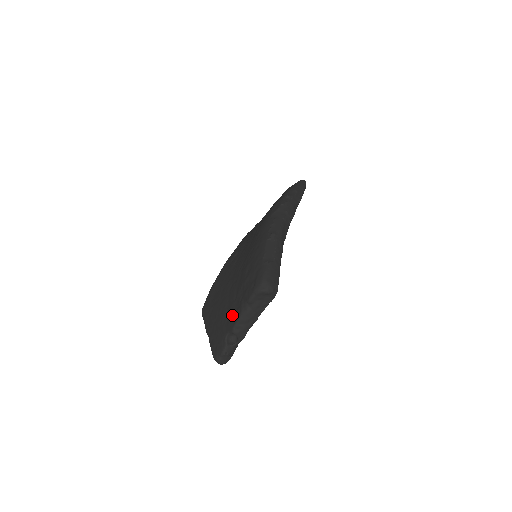
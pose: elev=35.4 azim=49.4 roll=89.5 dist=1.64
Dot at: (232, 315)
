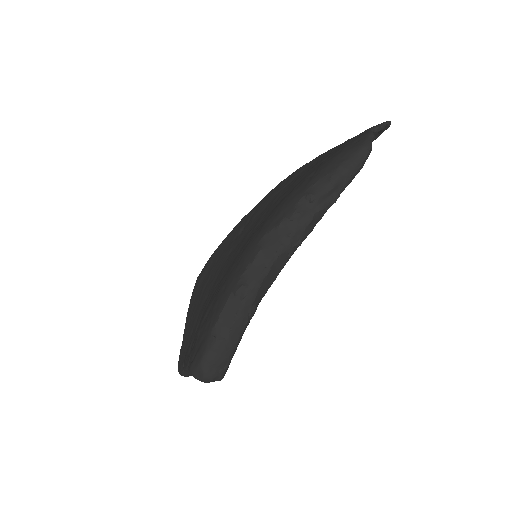
Dot at: (188, 350)
